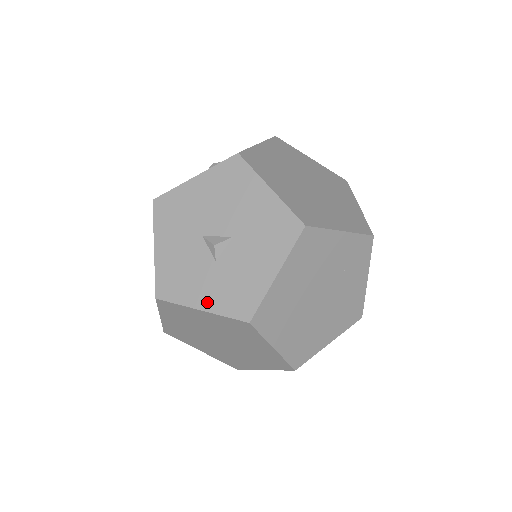
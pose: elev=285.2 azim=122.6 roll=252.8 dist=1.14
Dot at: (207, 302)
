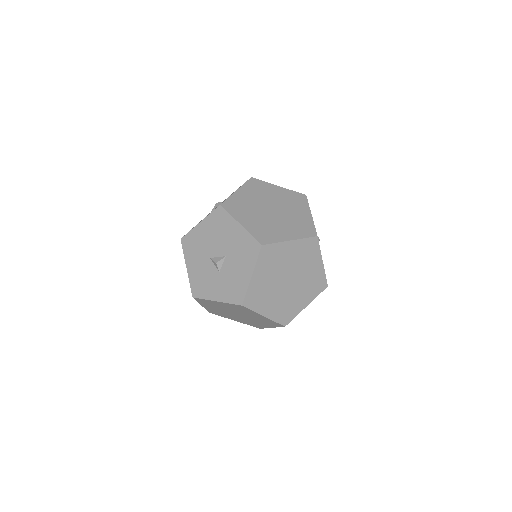
Dot at: (219, 296)
